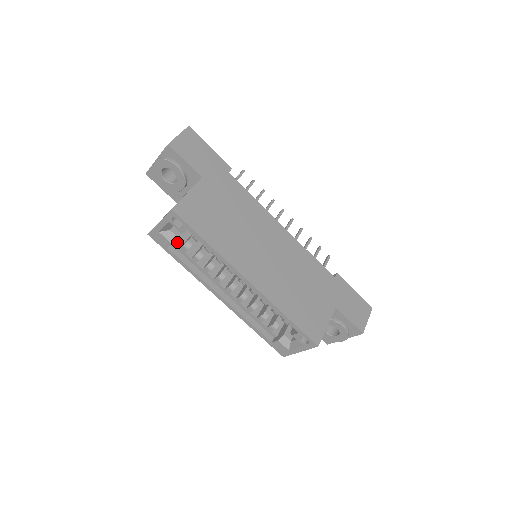
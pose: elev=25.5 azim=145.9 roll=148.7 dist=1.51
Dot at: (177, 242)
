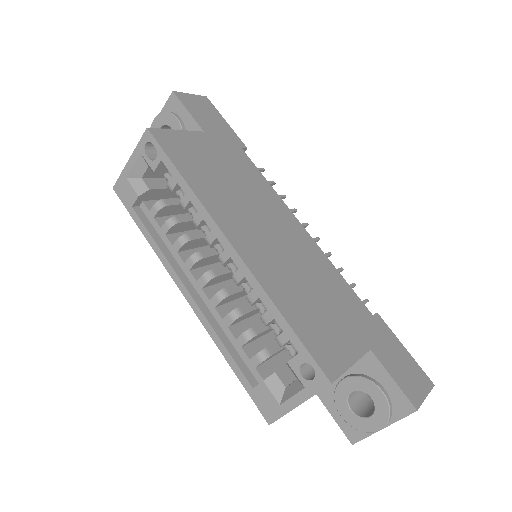
Dot at: (148, 204)
